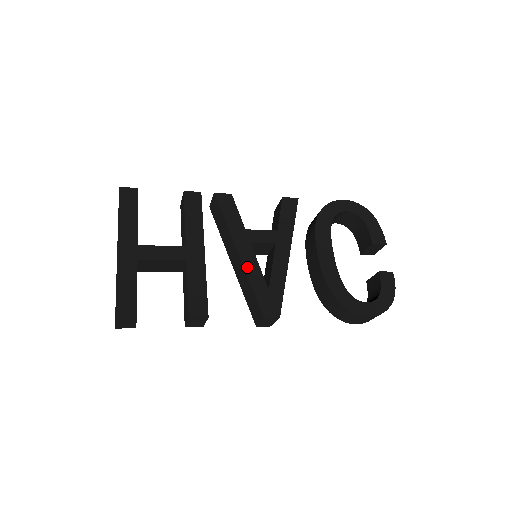
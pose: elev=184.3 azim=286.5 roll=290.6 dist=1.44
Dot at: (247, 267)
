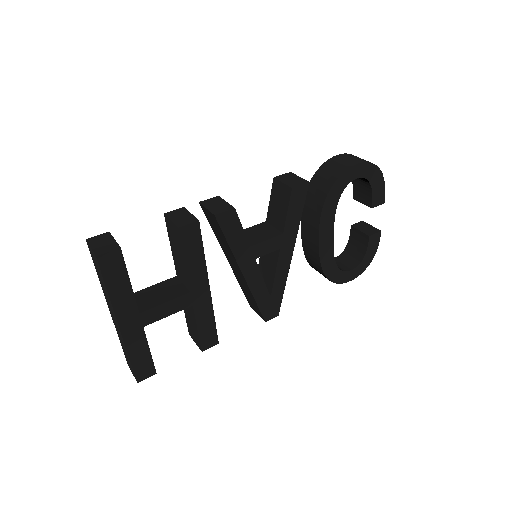
Dot at: (252, 286)
